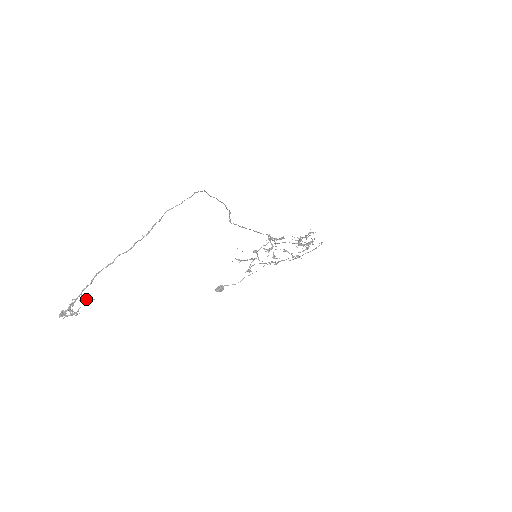
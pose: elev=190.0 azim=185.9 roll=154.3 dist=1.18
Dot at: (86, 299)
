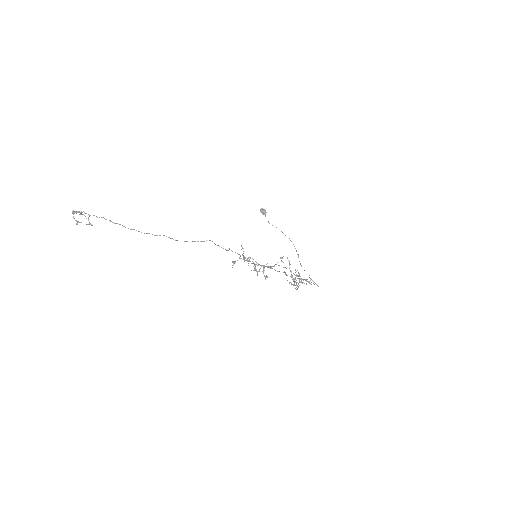
Dot at: occluded
